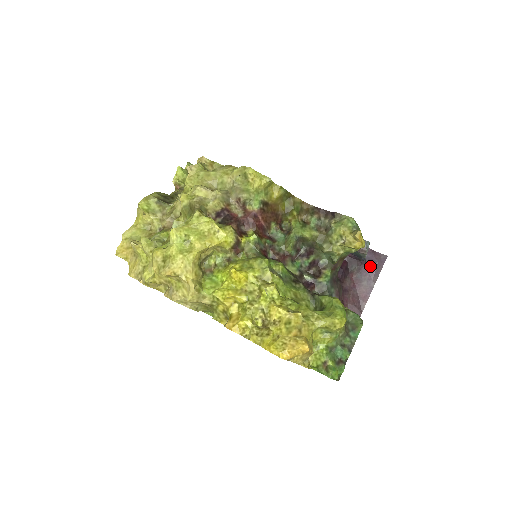
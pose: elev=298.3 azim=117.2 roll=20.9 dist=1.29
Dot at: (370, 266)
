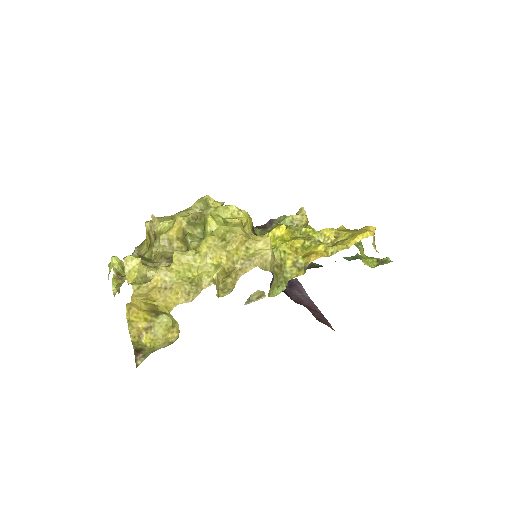
Dot at: (295, 288)
